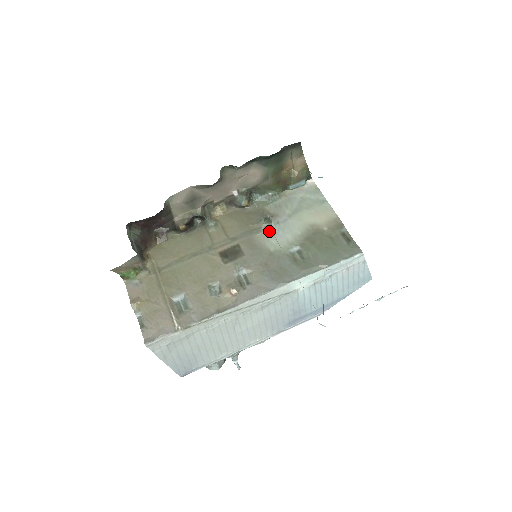
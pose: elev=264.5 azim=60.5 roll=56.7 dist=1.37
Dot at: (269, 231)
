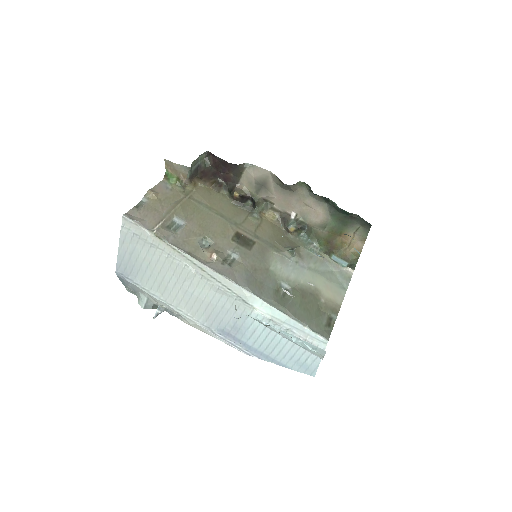
Dot at: (285, 259)
